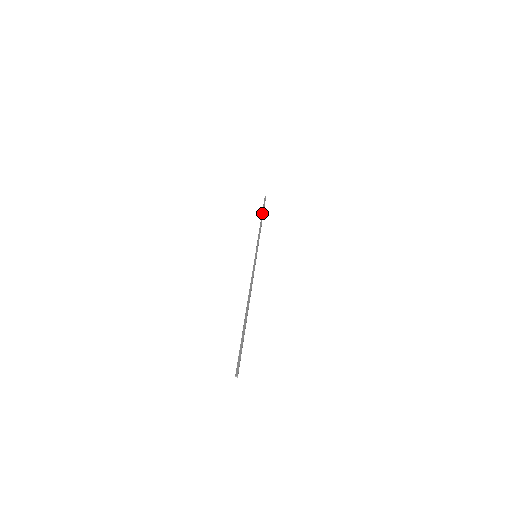
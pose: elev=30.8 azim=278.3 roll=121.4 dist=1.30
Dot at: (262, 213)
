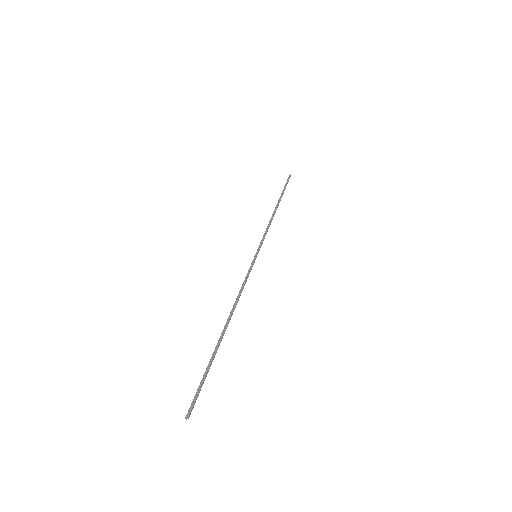
Dot at: (279, 198)
